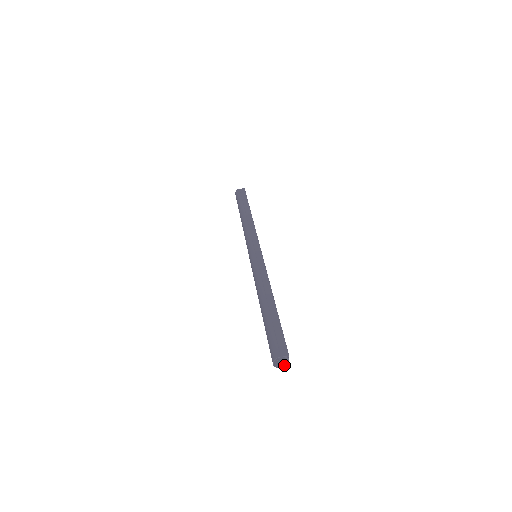
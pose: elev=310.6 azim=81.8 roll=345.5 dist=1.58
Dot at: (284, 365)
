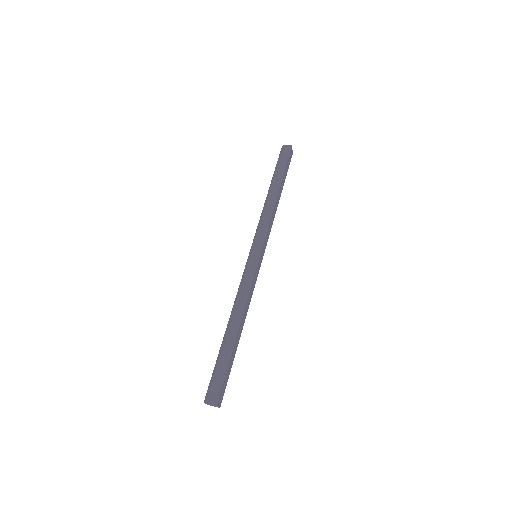
Dot at: occluded
